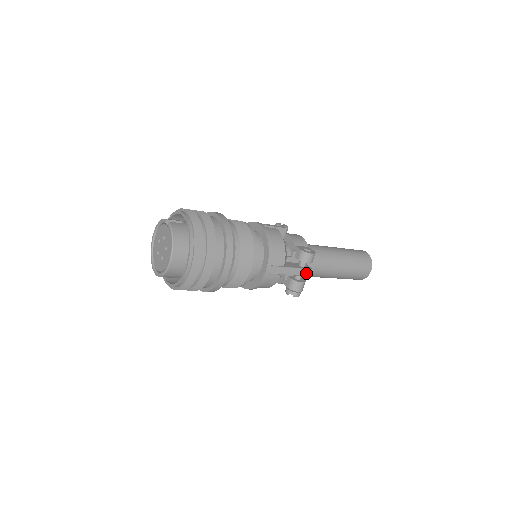
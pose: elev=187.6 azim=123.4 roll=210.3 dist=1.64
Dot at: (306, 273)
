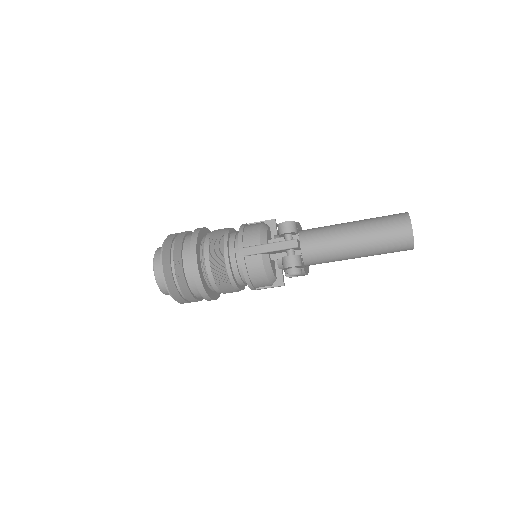
Dot at: (290, 245)
